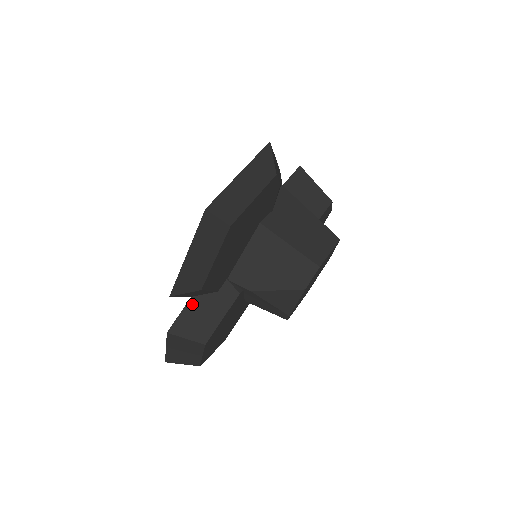
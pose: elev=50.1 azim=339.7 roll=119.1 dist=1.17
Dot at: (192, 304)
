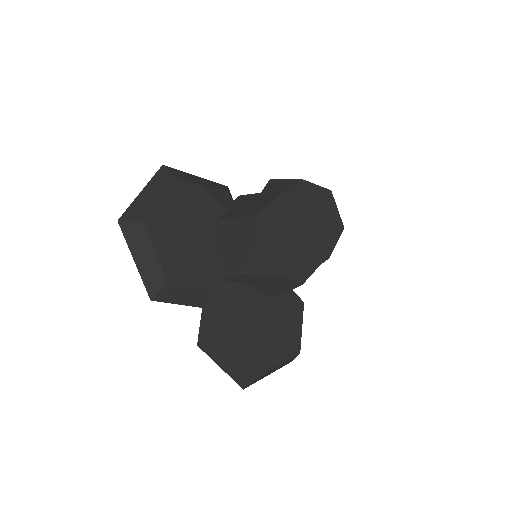
Dot at: (205, 313)
